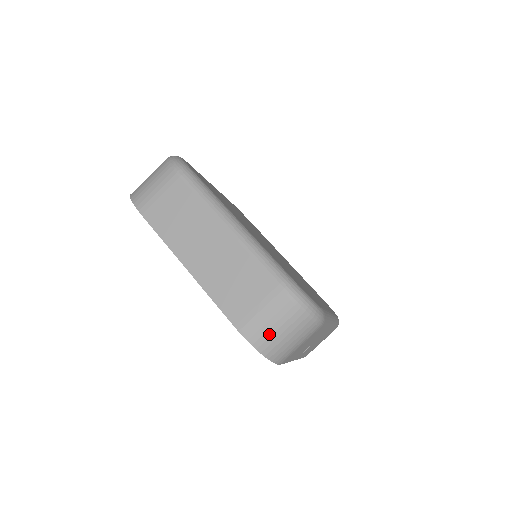
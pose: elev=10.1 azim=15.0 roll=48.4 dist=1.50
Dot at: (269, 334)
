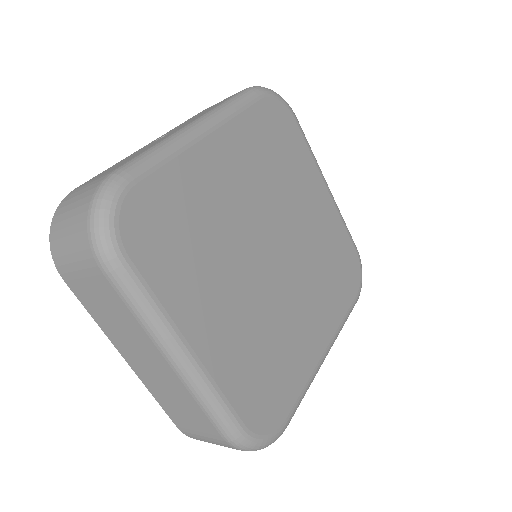
Dot at: (212, 443)
